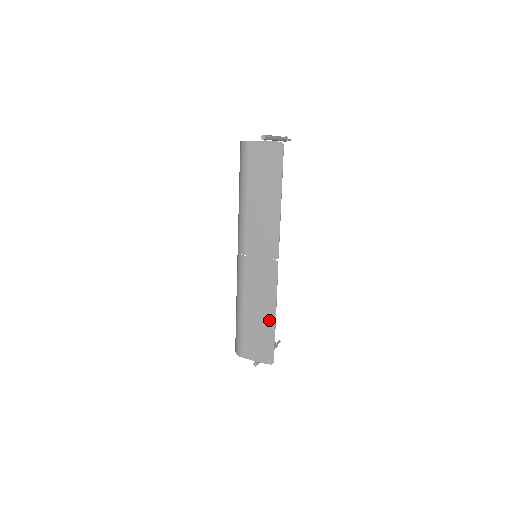
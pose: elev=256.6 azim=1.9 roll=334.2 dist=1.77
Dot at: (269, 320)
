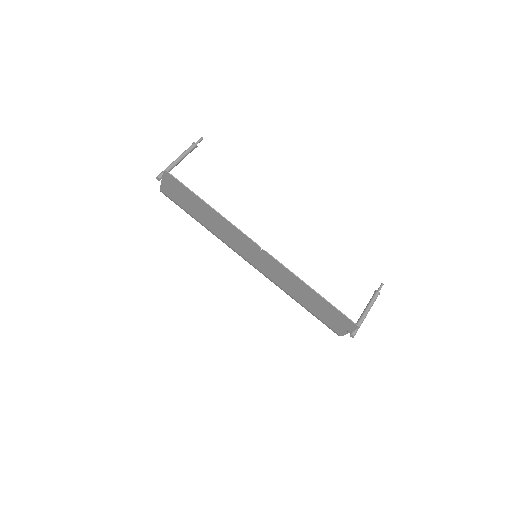
Dot at: (314, 296)
